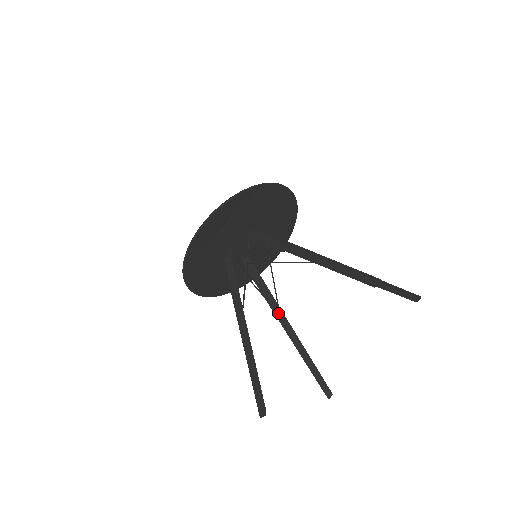
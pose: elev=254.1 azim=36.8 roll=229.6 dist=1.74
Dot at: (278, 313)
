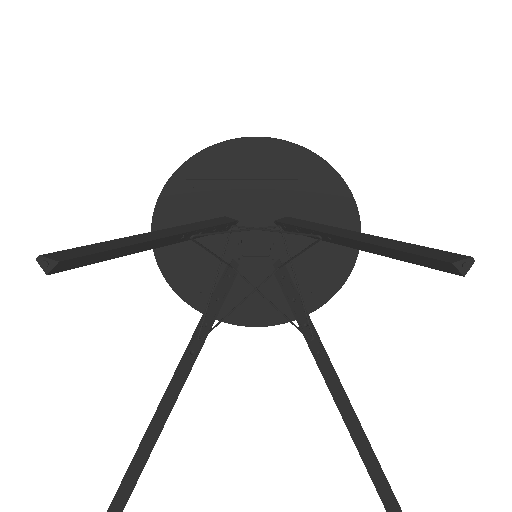
Dot at: (197, 339)
